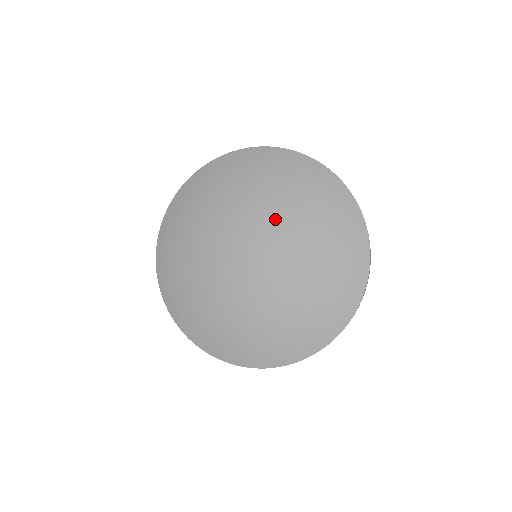
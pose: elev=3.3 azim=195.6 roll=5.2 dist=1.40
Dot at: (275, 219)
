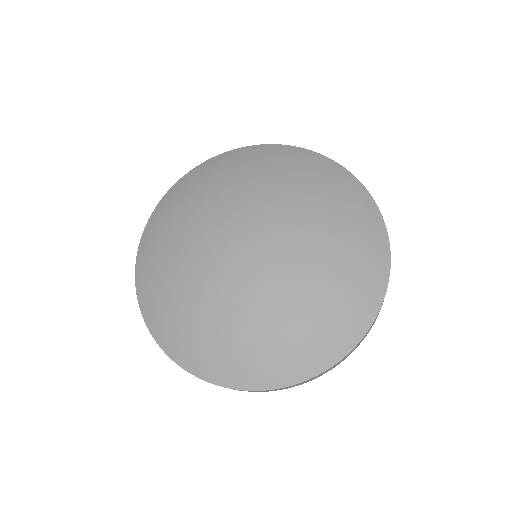
Dot at: (301, 238)
